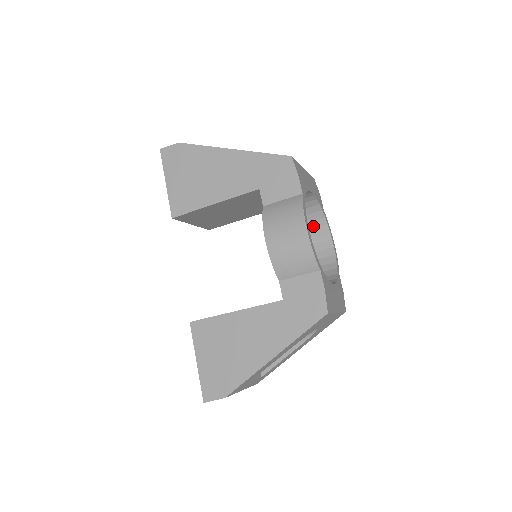
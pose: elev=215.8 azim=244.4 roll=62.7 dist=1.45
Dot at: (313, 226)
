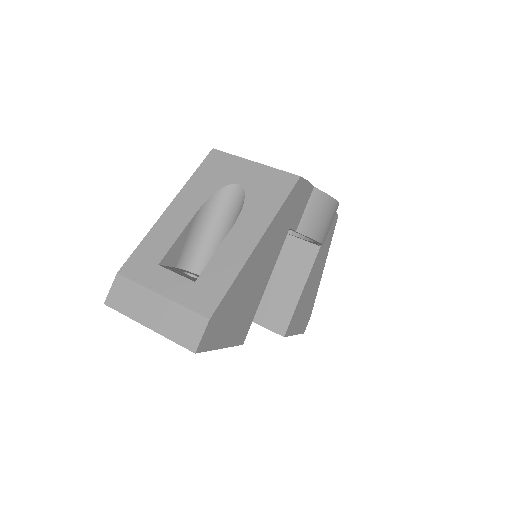
Dot at: occluded
